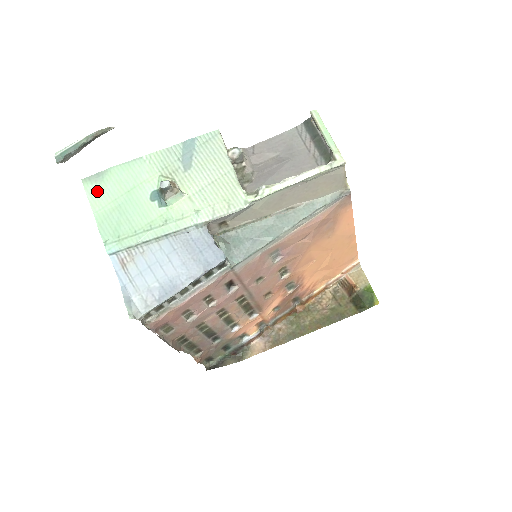
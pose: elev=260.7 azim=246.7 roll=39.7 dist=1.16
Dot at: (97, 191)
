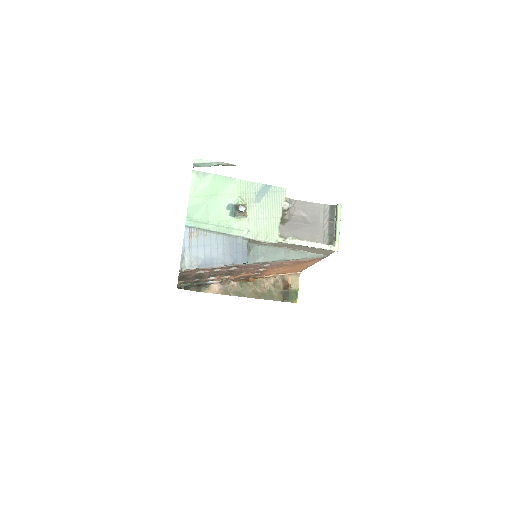
Dot at: (199, 184)
